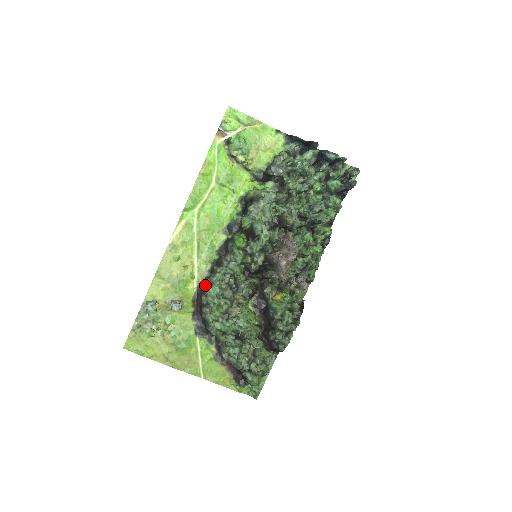
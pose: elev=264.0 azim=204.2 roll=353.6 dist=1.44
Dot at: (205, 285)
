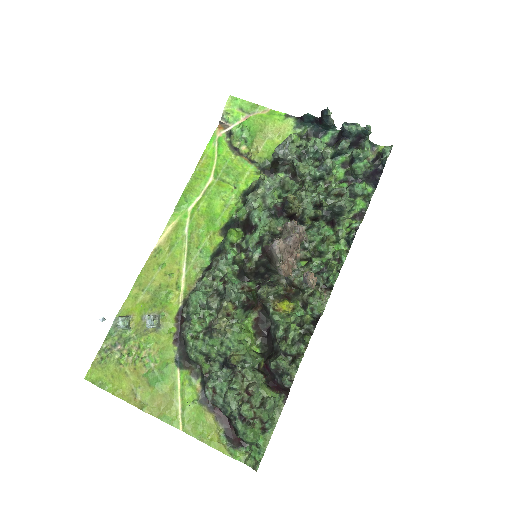
Dot at: occluded
